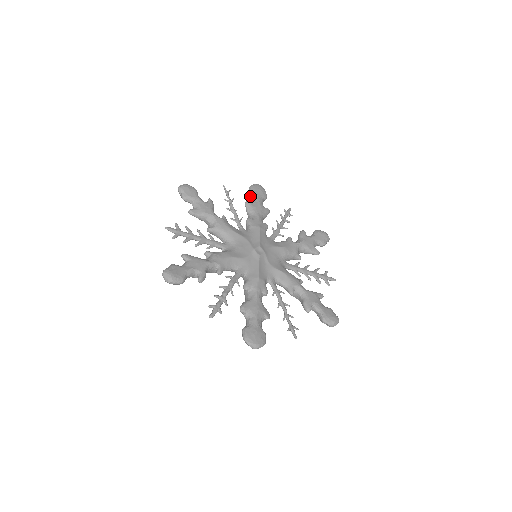
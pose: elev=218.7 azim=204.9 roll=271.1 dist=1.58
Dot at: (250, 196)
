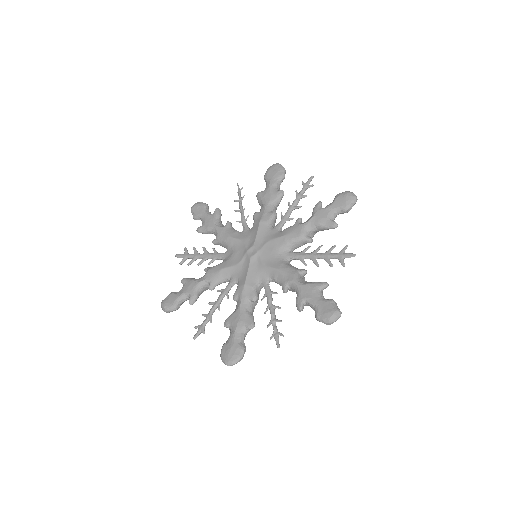
Dot at: occluded
